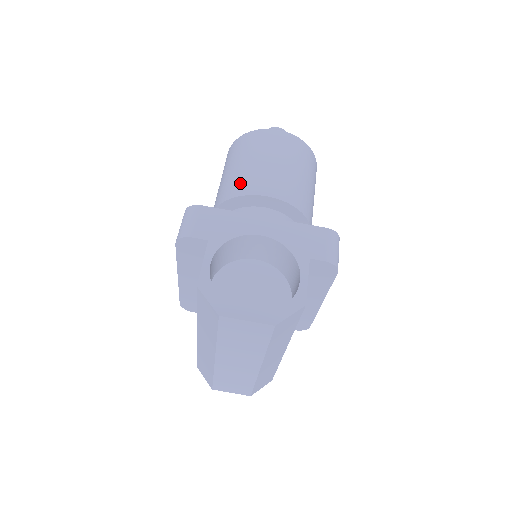
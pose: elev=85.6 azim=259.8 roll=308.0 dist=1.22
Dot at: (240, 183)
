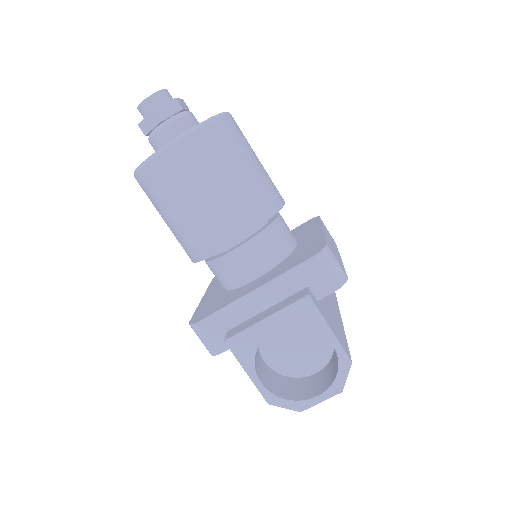
Dot at: (194, 243)
